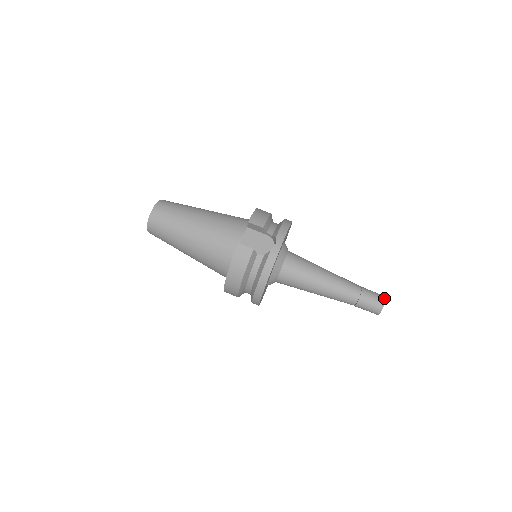
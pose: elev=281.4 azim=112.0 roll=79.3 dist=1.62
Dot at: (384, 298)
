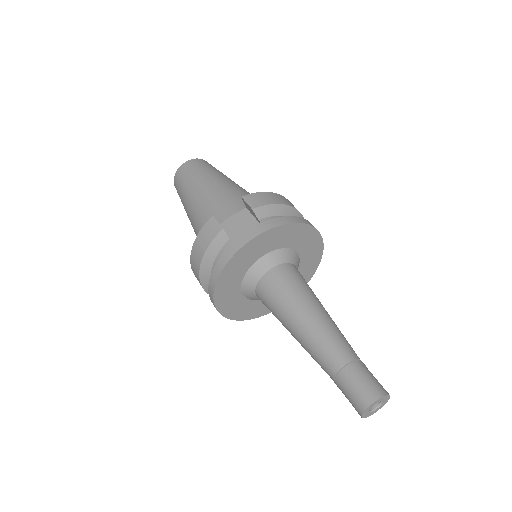
Dot at: (380, 394)
